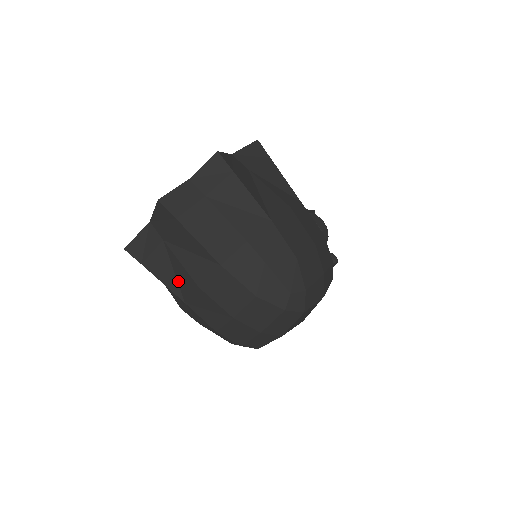
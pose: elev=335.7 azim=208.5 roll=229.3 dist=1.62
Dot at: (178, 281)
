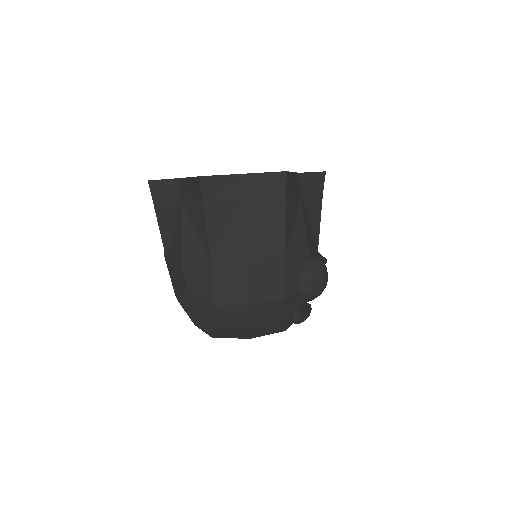
Dot at: occluded
